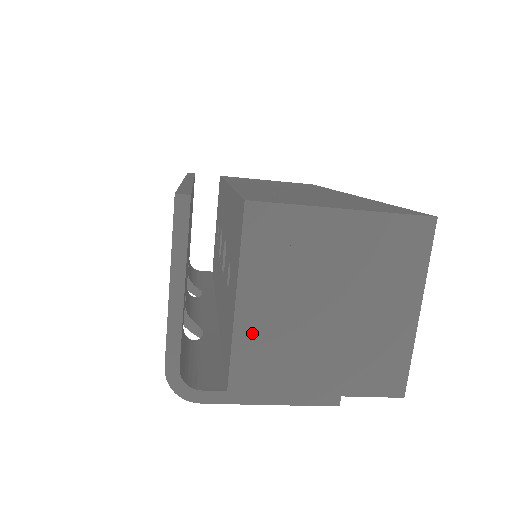
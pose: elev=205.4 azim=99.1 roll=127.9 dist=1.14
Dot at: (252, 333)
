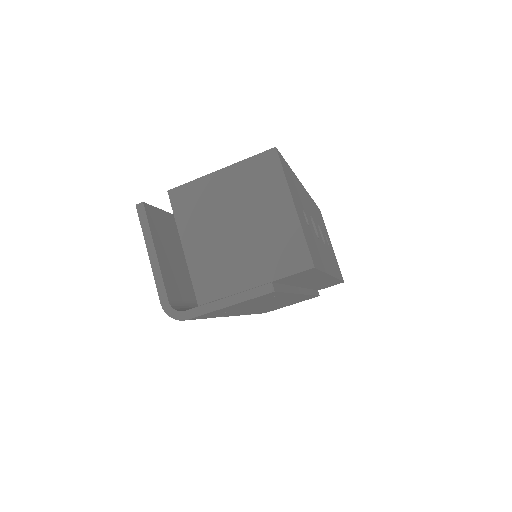
Dot at: (198, 262)
